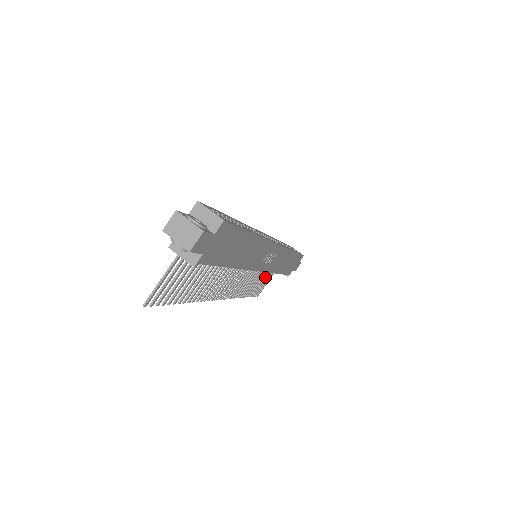
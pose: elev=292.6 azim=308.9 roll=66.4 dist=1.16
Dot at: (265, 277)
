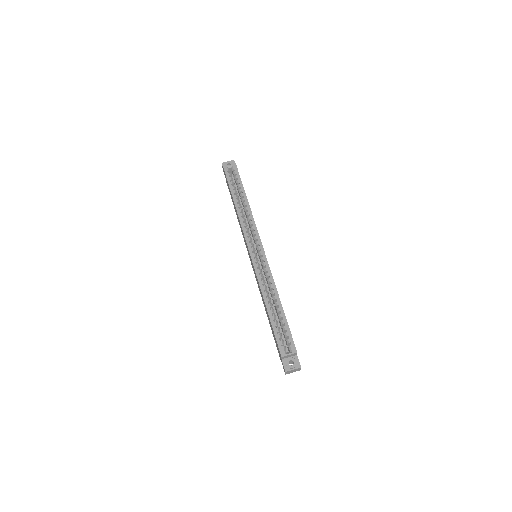
Dot at: occluded
